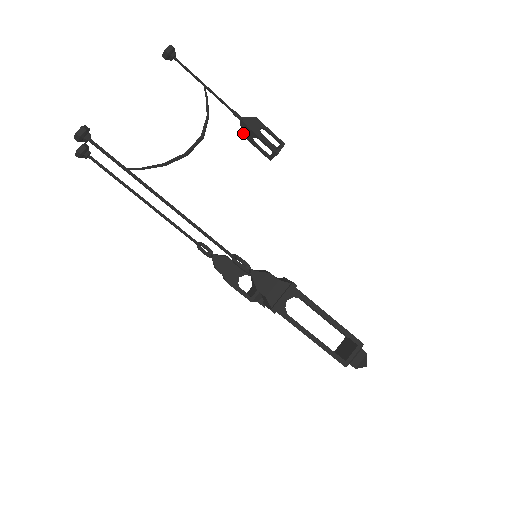
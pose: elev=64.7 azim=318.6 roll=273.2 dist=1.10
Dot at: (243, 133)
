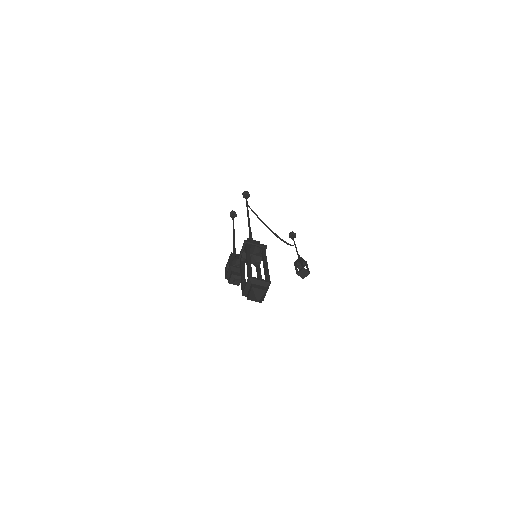
Dot at: (295, 261)
